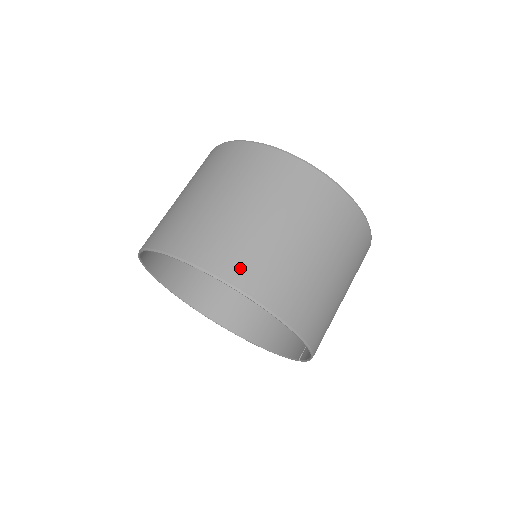
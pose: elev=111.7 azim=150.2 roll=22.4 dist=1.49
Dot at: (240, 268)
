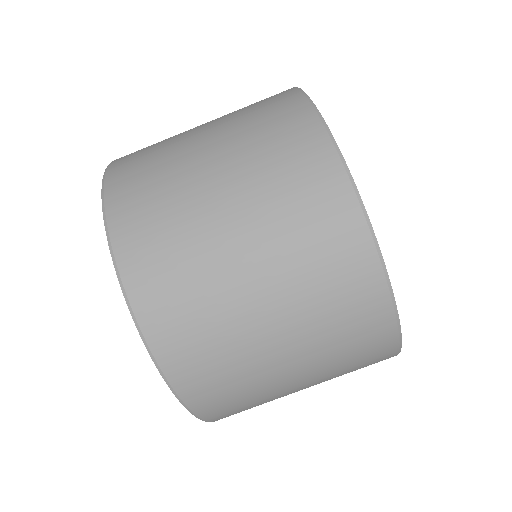
Dot at: (160, 303)
